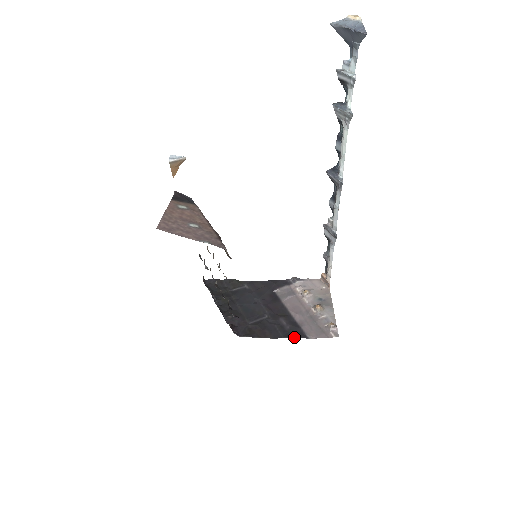
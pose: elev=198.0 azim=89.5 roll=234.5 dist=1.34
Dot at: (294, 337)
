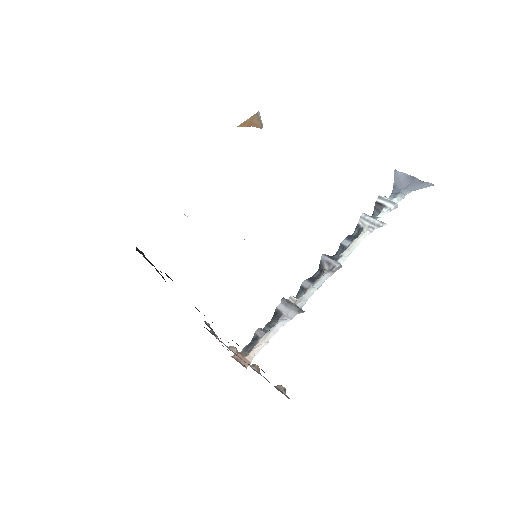
Dot at: occluded
